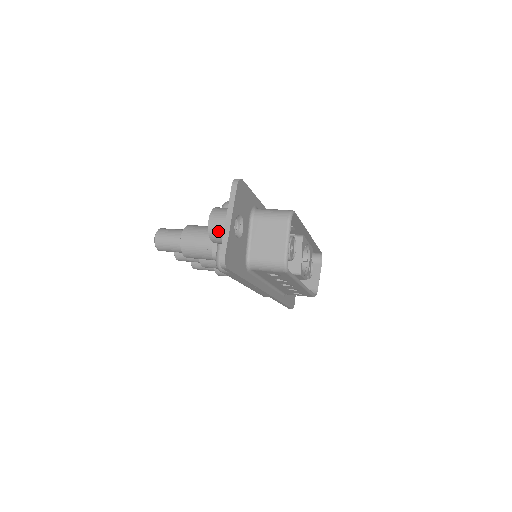
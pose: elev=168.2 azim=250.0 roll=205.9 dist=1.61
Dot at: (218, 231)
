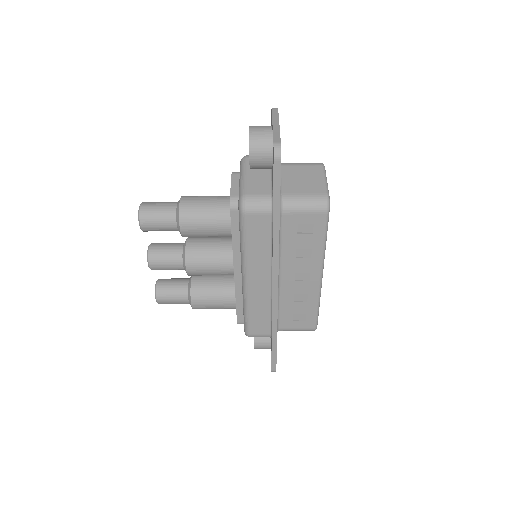
Dot at: (262, 136)
